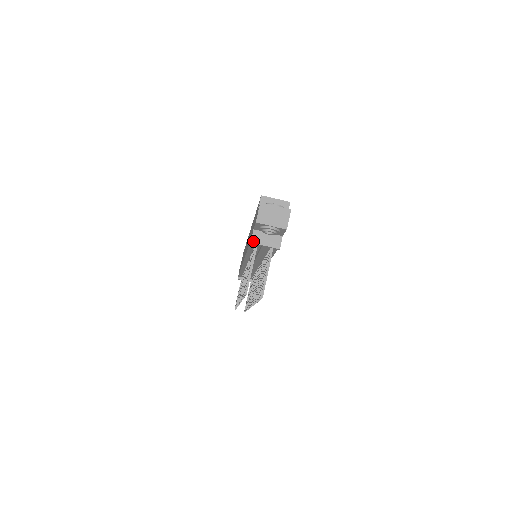
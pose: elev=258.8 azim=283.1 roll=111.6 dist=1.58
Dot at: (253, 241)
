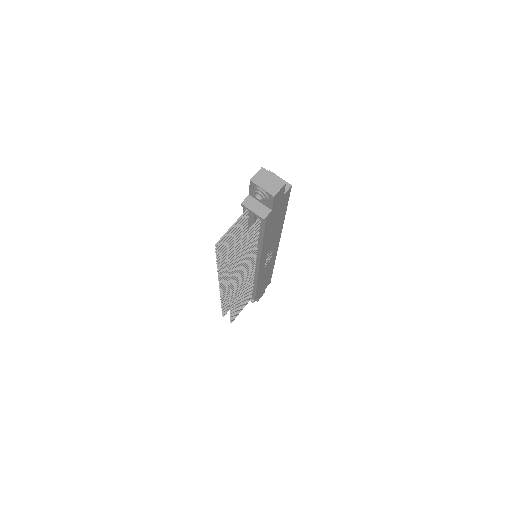
Dot at: (244, 203)
